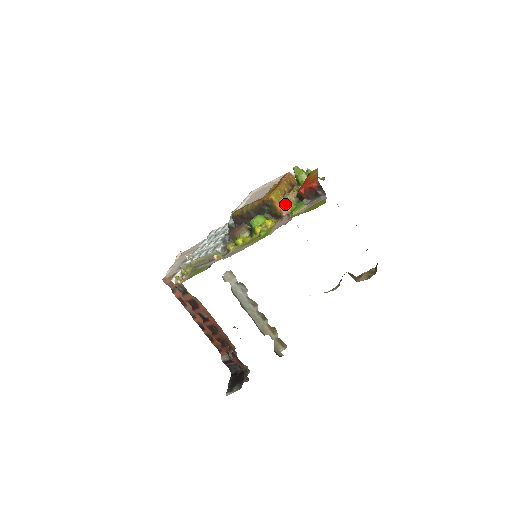
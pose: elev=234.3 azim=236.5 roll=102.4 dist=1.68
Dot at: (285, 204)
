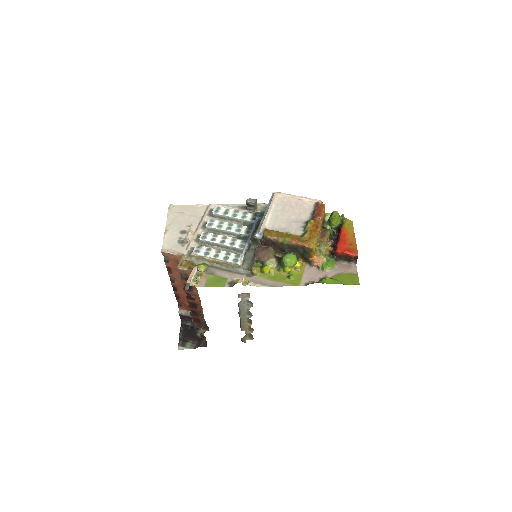
Dot at: (318, 253)
